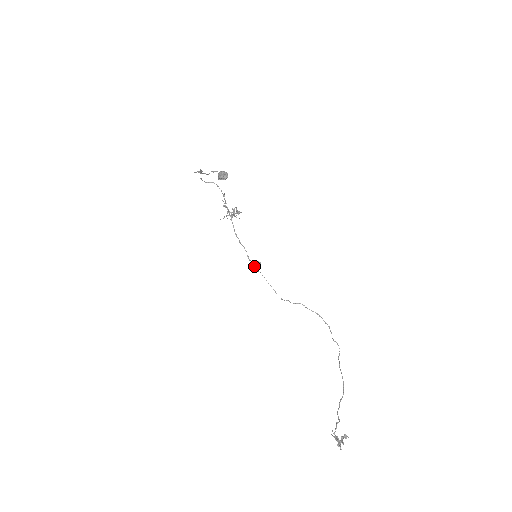
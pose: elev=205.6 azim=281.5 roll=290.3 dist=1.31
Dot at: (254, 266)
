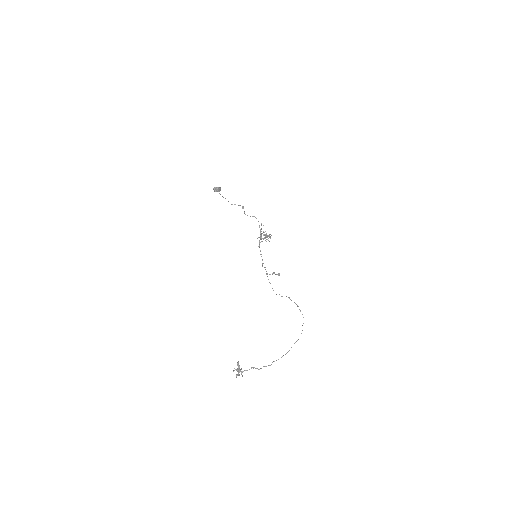
Dot at: occluded
